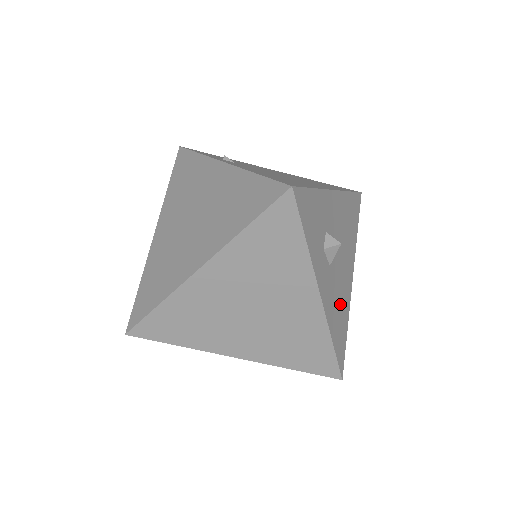
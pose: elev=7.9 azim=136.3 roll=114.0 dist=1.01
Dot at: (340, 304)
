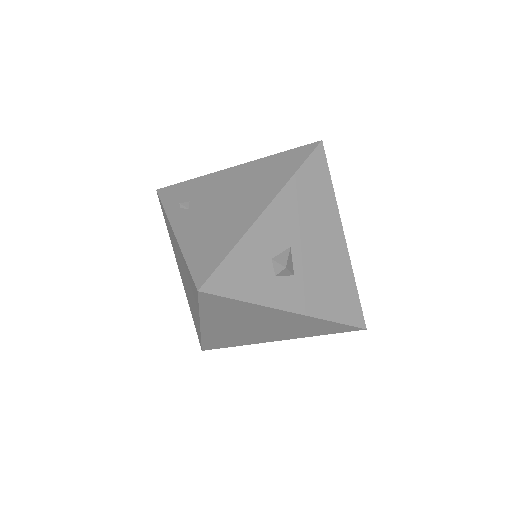
Dot at: (331, 282)
